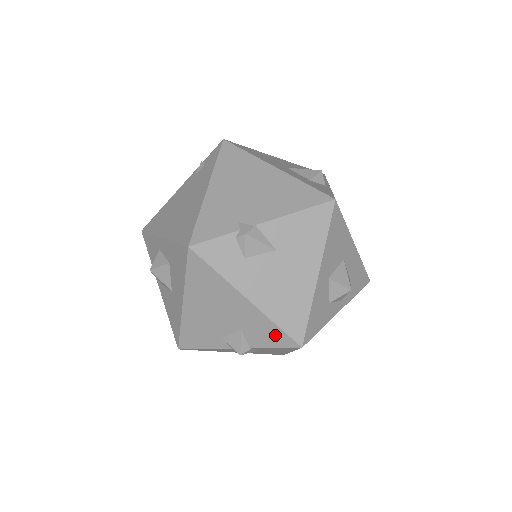
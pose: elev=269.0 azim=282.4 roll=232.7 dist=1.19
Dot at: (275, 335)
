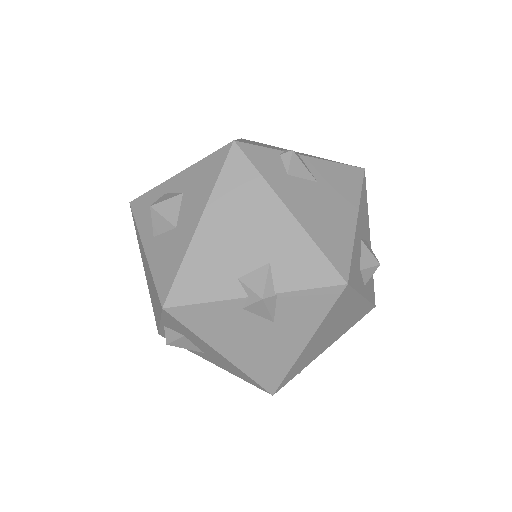
Dot at: (315, 266)
